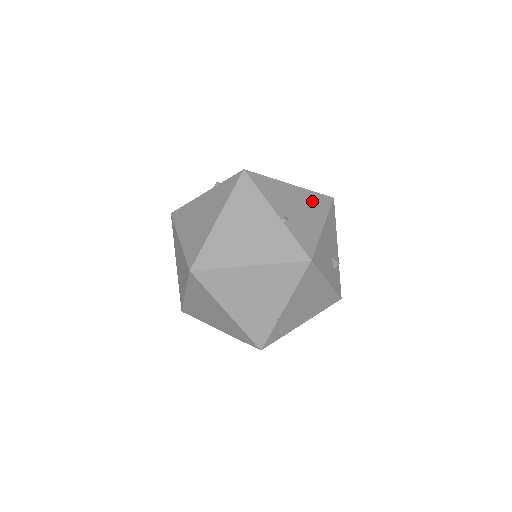
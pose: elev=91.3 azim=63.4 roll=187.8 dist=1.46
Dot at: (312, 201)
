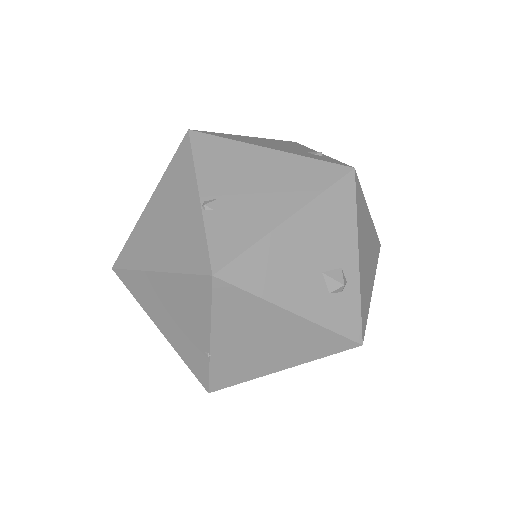
Dot at: (294, 174)
